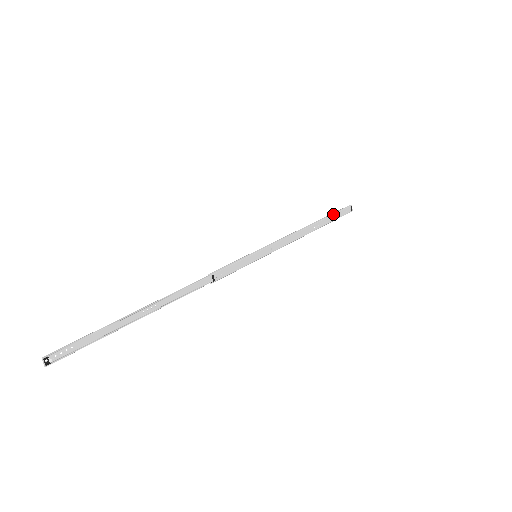
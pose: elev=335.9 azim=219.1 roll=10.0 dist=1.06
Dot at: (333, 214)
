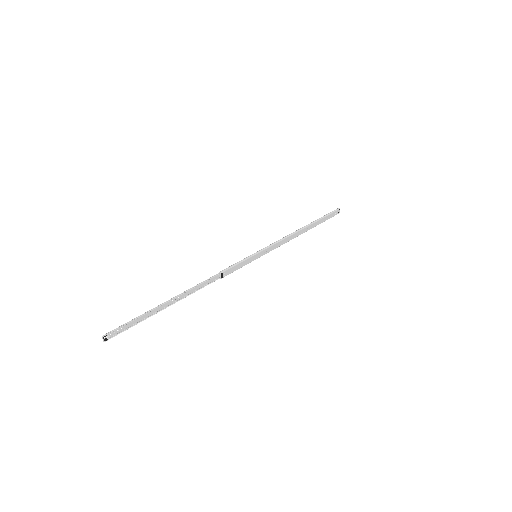
Dot at: (323, 218)
